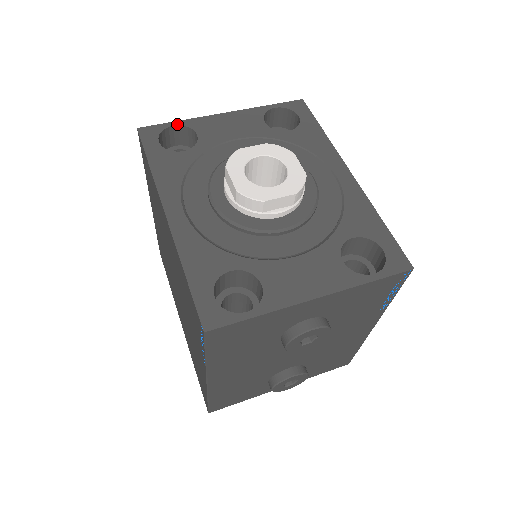
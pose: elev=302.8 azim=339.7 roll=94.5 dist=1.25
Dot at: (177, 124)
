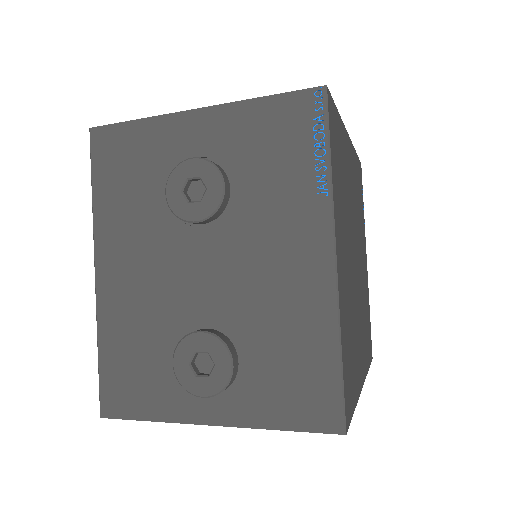
Dot at: occluded
